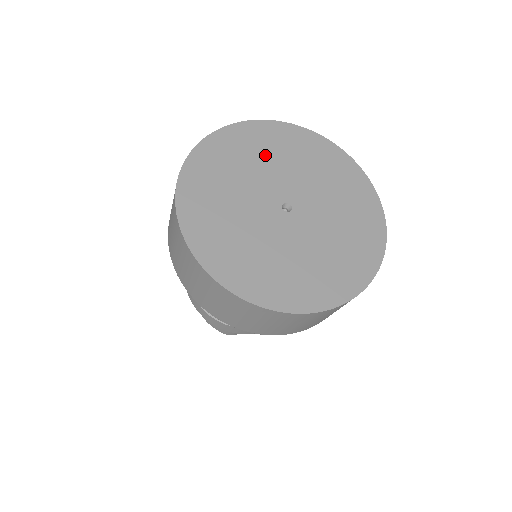
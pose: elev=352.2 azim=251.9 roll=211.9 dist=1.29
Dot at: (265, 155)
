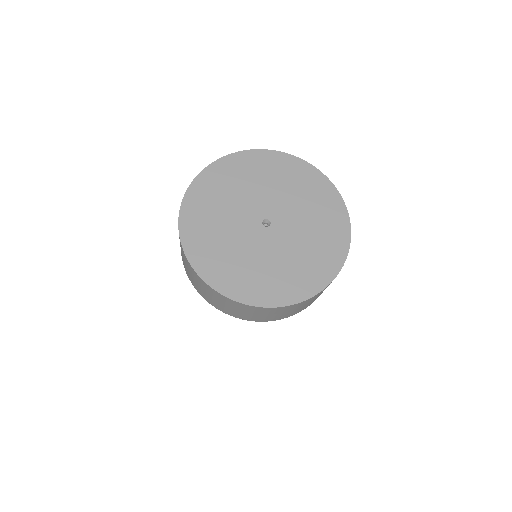
Dot at: (221, 201)
